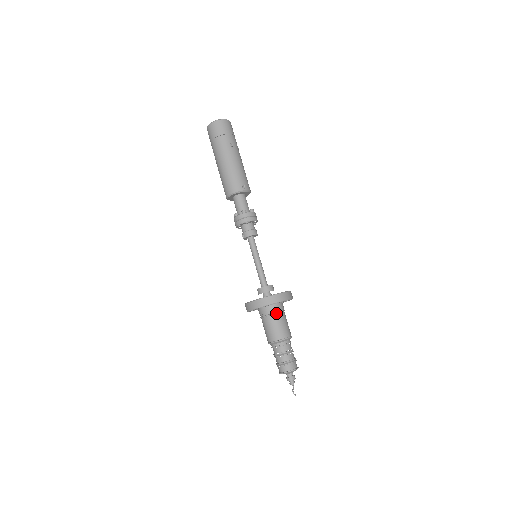
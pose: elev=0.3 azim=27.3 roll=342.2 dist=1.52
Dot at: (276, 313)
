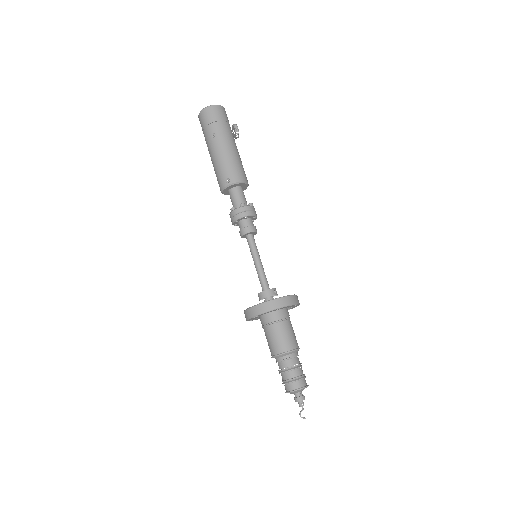
Dot at: (269, 324)
